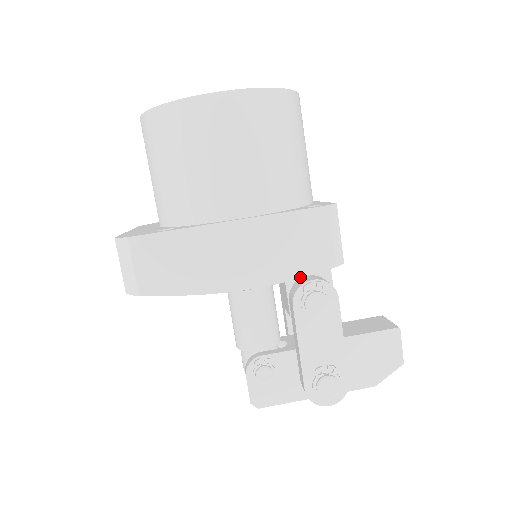
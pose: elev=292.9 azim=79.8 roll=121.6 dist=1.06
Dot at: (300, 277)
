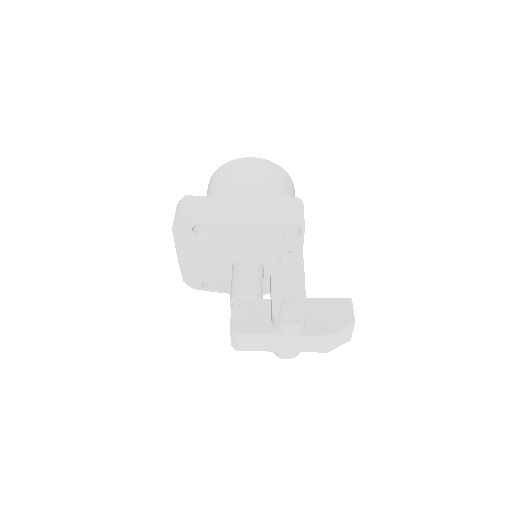
Dot at: (276, 223)
